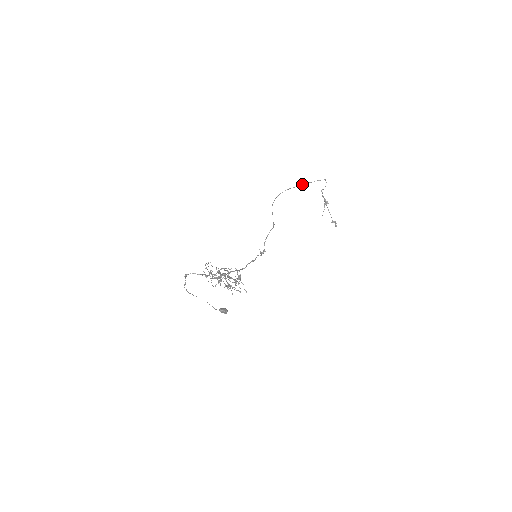
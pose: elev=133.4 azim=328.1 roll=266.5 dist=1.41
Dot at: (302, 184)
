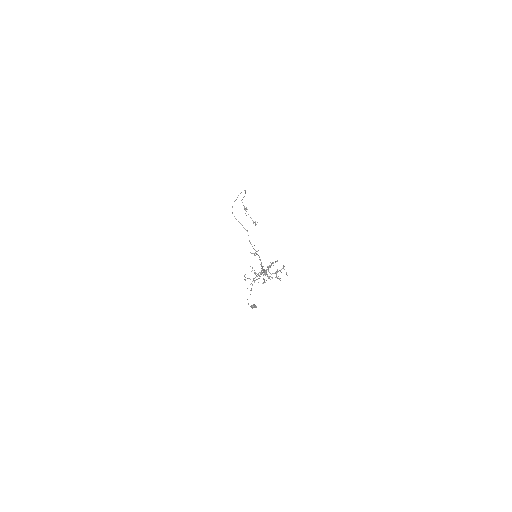
Dot at: (237, 197)
